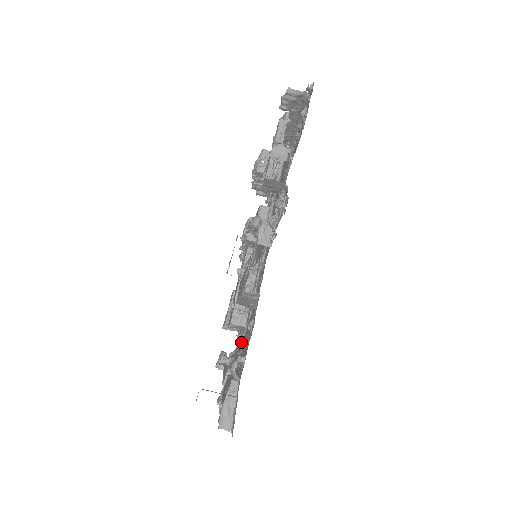
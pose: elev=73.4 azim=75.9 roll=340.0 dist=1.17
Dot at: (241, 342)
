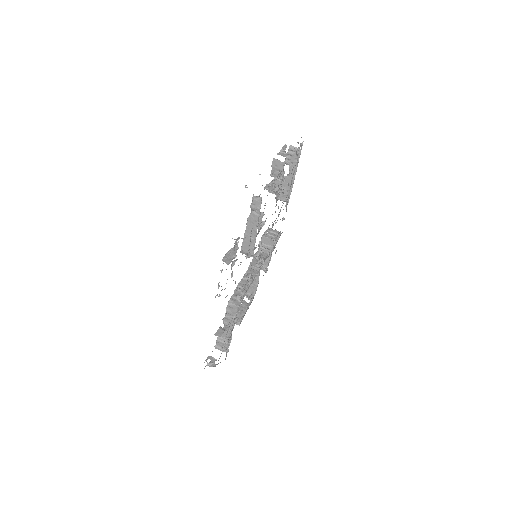
Dot at: occluded
